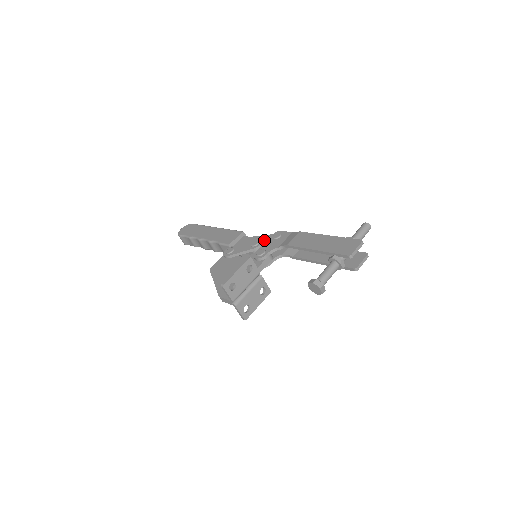
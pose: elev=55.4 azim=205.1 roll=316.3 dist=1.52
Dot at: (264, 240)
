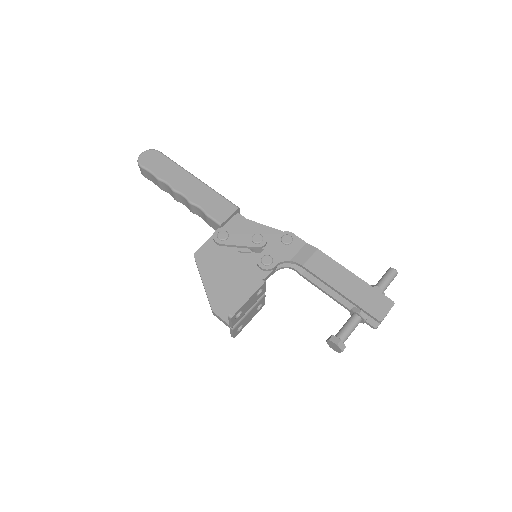
Dot at: (268, 235)
